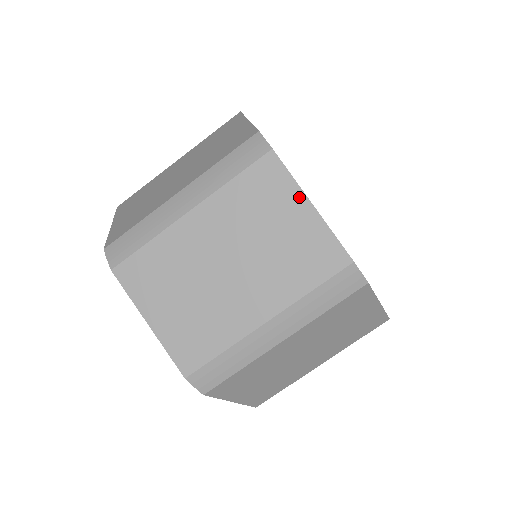
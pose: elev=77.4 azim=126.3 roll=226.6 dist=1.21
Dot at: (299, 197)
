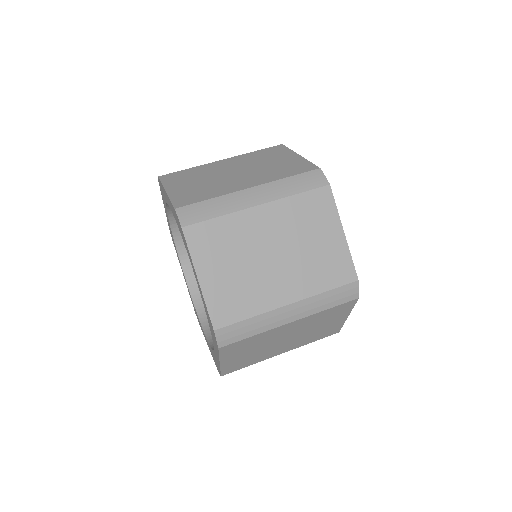
Dot at: (337, 224)
